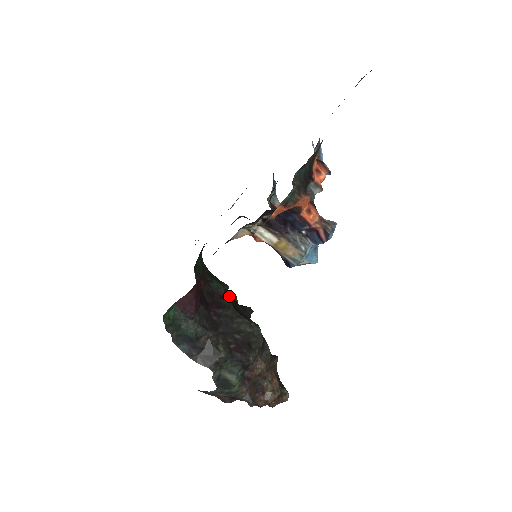
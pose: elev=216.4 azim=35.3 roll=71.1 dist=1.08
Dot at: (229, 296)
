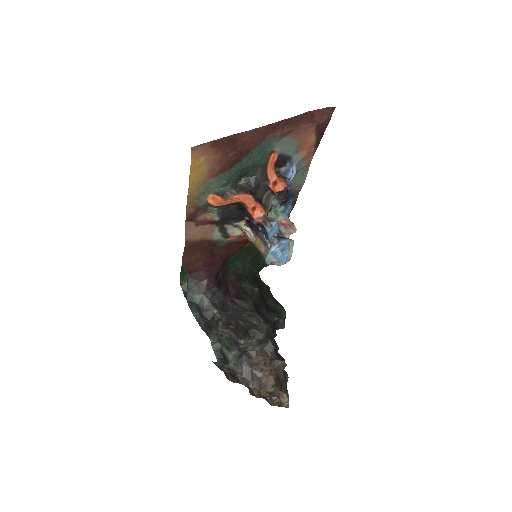
Dot at: (255, 296)
